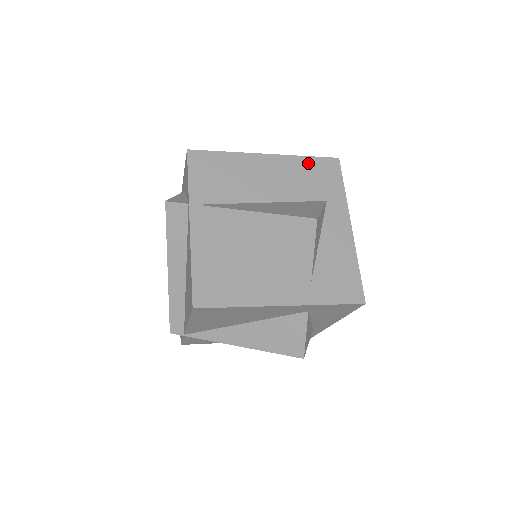
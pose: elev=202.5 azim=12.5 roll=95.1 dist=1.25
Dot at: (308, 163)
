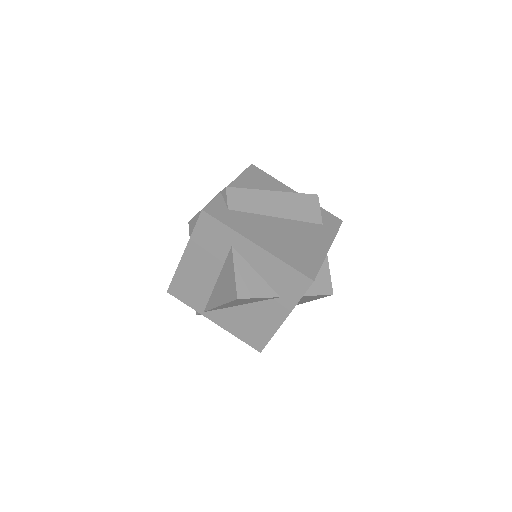
Dot at: (198, 235)
